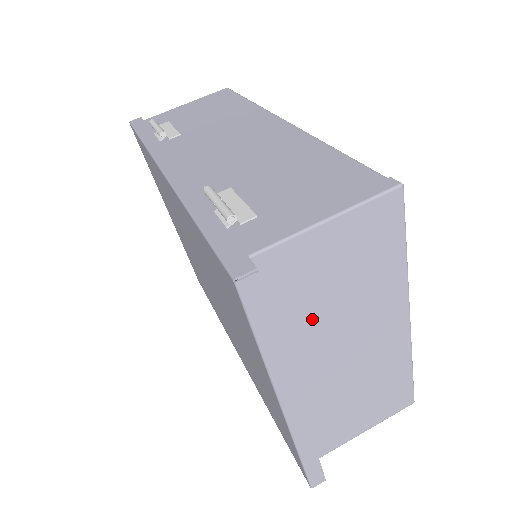
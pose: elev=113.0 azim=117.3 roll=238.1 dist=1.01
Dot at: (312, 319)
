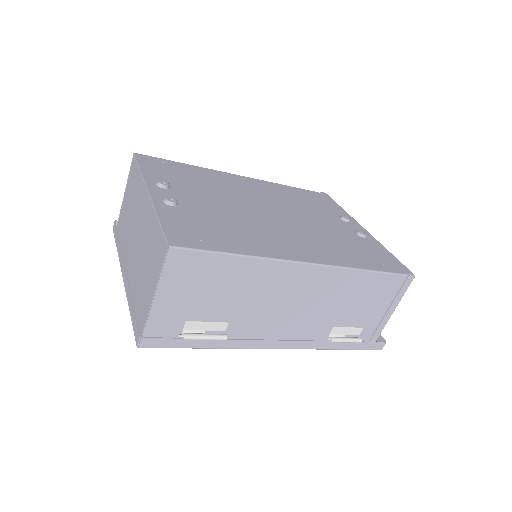
Dot at: occluded
